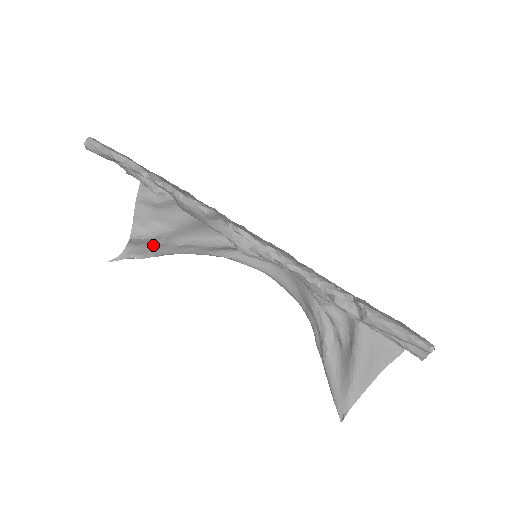
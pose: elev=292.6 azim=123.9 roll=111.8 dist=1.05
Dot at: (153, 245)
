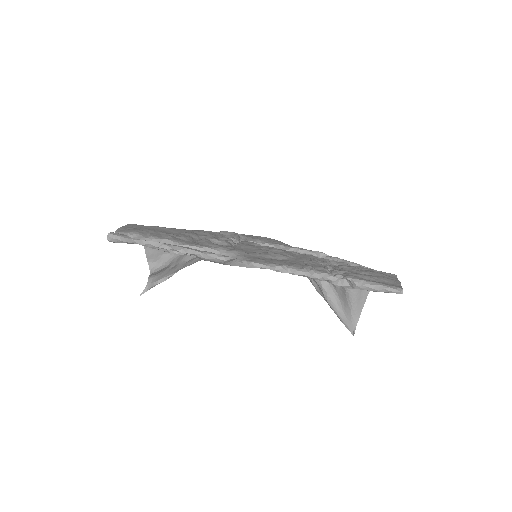
Dot at: (168, 269)
